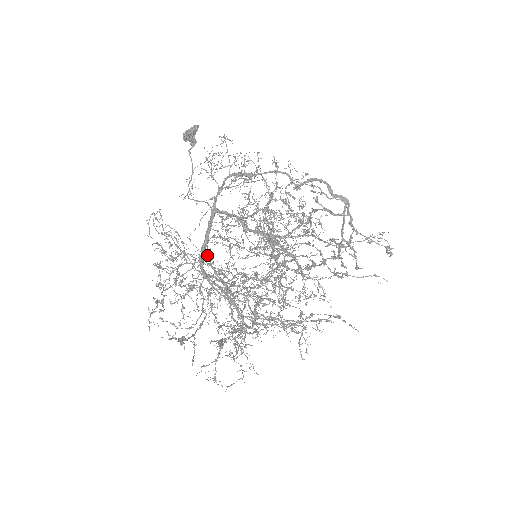
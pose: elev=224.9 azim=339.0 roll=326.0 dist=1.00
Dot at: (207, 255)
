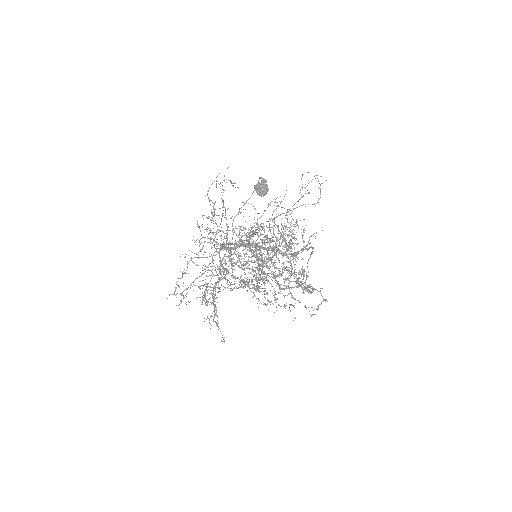
Dot at: (221, 261)
